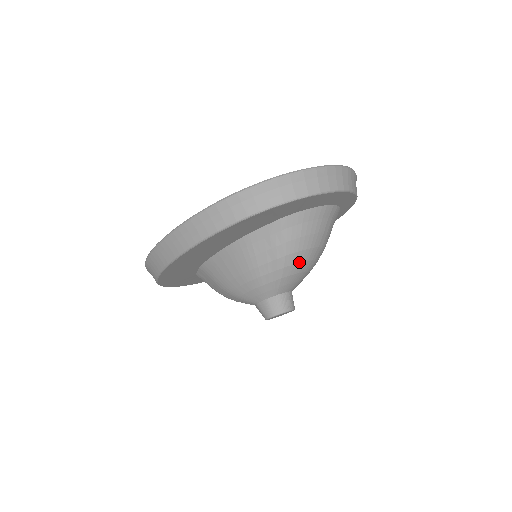
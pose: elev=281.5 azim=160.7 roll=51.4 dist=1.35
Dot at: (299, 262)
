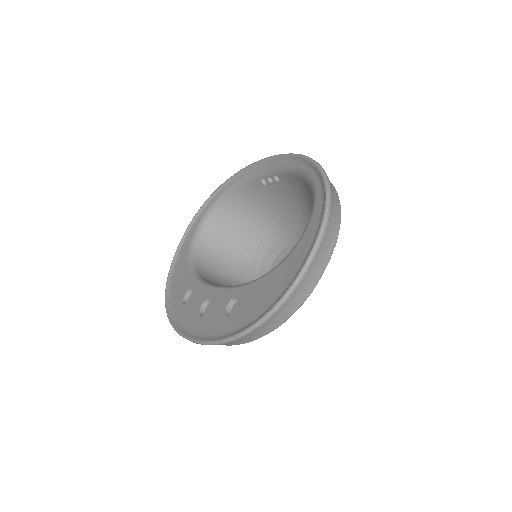
Dot at: occluded
